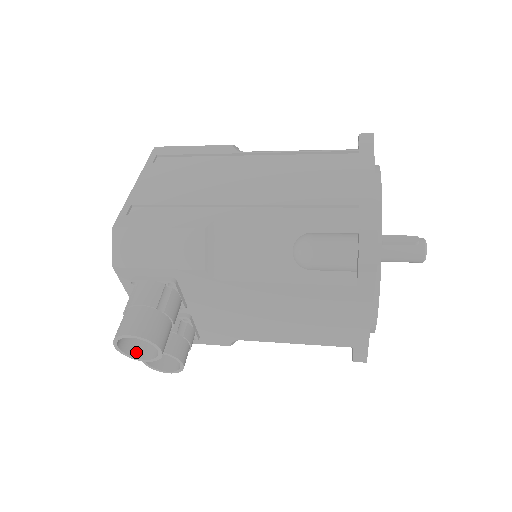
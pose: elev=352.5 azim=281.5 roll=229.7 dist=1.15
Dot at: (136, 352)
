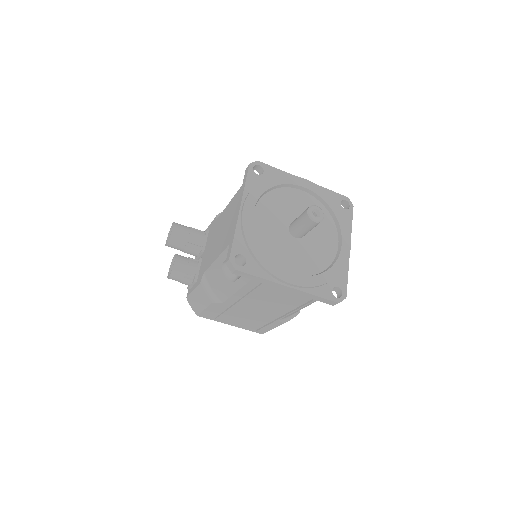
Dot at: occluded
